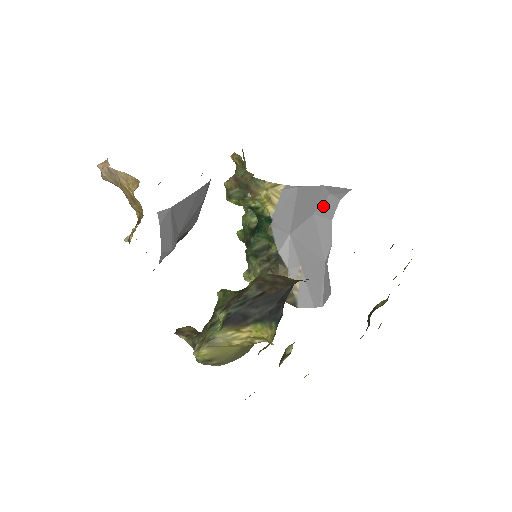
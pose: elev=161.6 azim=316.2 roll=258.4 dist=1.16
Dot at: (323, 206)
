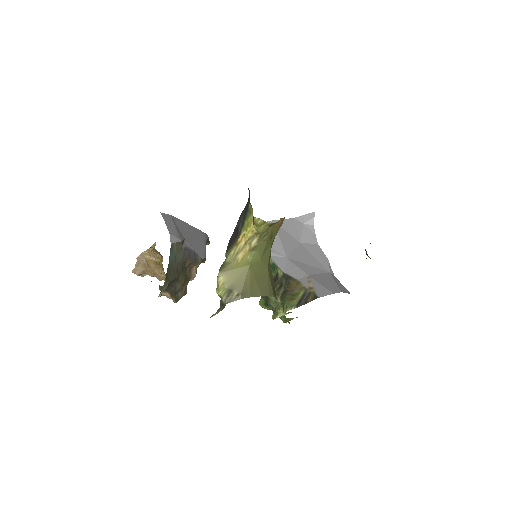
Dot at: (304, 235)
